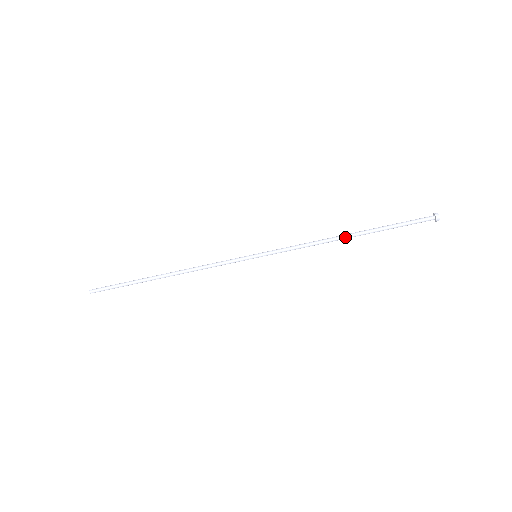
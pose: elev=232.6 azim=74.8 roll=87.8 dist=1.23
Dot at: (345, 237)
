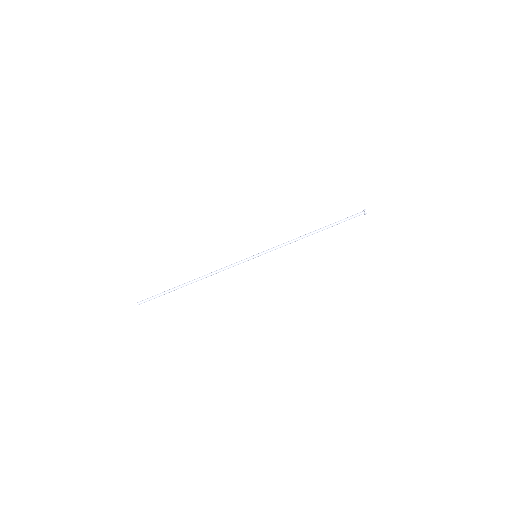
Dot at: (311, 232)
